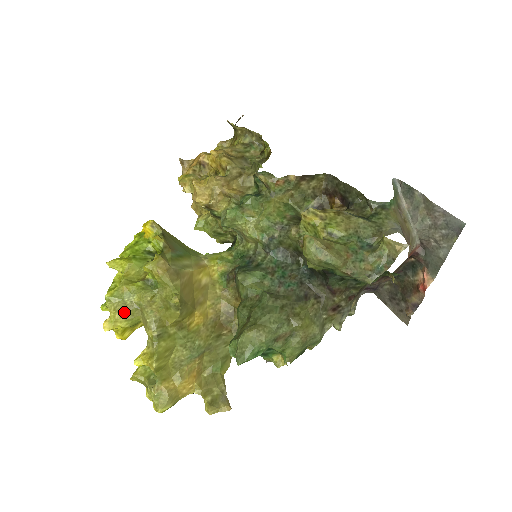
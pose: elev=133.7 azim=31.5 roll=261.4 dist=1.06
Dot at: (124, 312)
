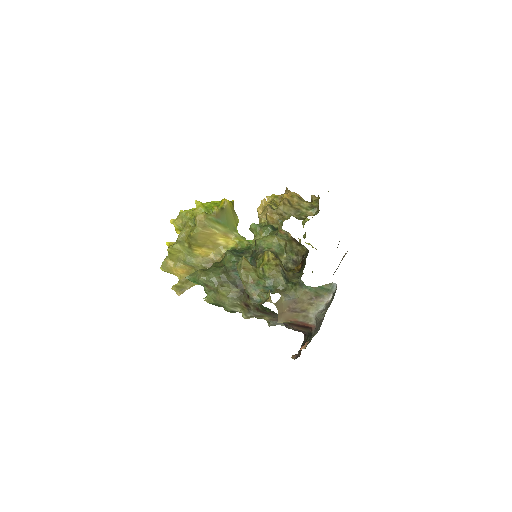
Dot at: (180, 222)
